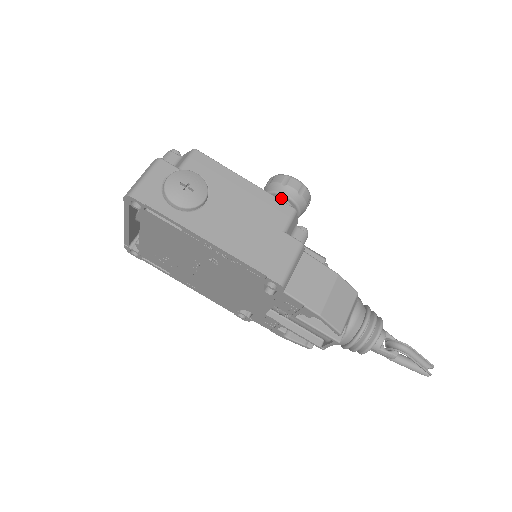
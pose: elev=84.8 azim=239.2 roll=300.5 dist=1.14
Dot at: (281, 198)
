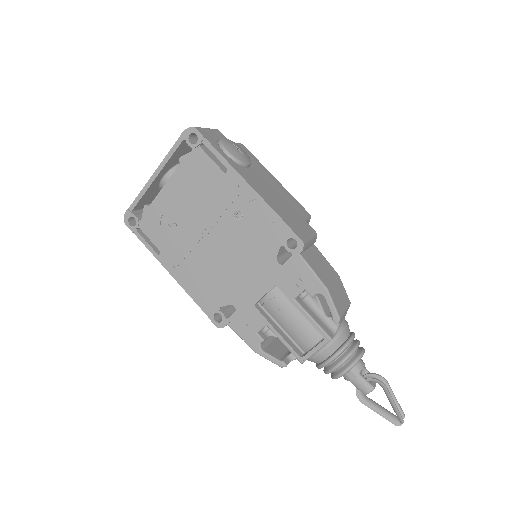
Dot at: occluded
